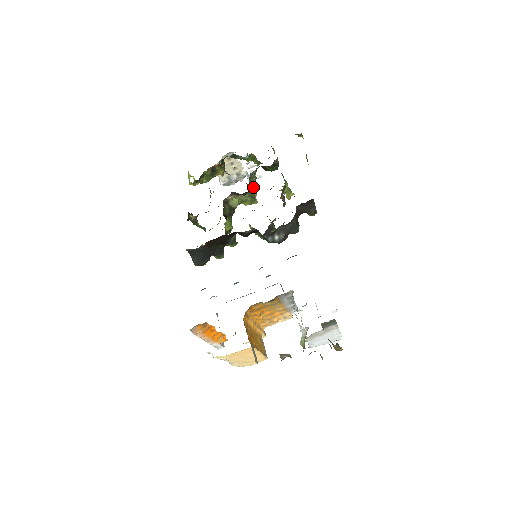
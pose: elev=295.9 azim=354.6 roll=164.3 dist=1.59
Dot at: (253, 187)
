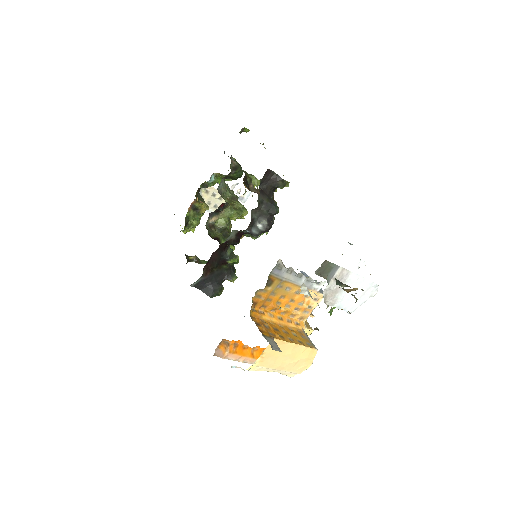
Dot at: (234, 201)
